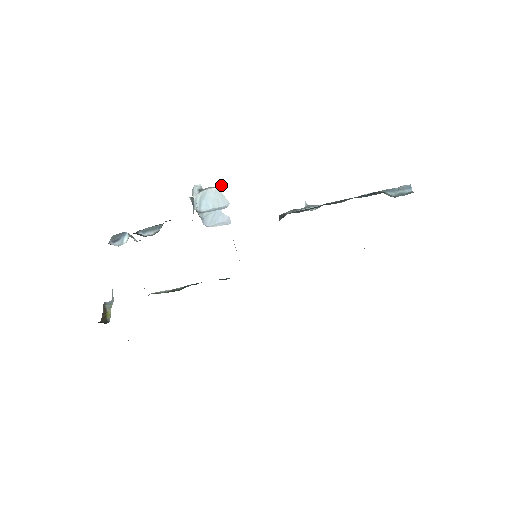
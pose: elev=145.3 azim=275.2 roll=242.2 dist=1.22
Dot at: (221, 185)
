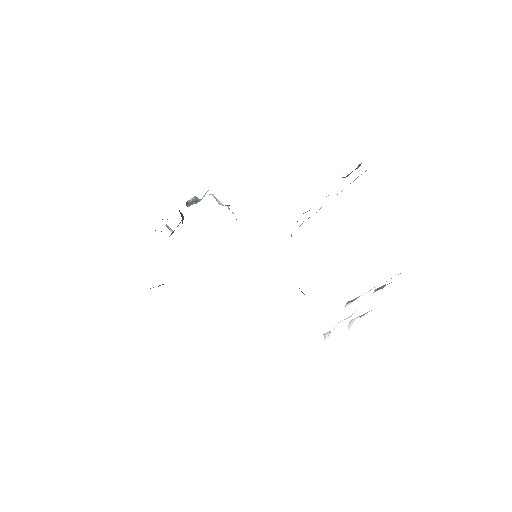
Dot at: occluded
